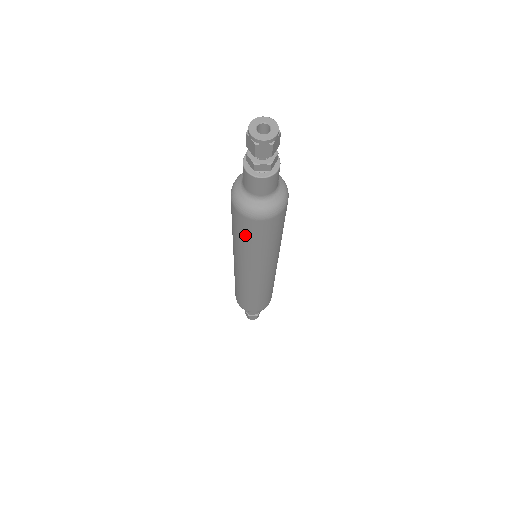
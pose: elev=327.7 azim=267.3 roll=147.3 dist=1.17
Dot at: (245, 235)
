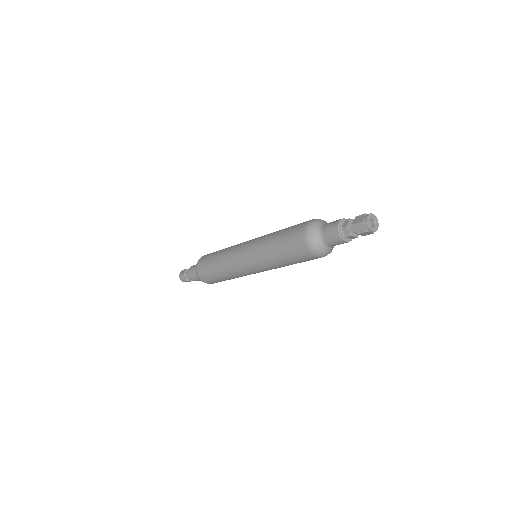
Dot at: (293, 258)
